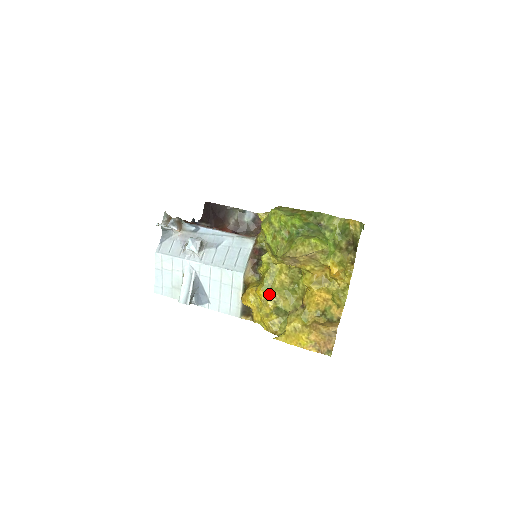
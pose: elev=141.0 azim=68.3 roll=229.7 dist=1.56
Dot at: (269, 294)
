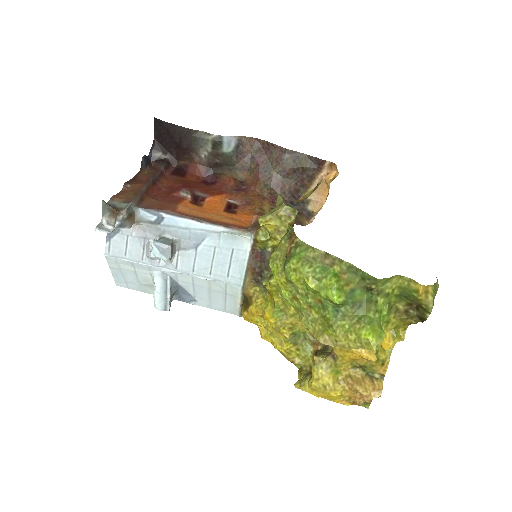
Dot at: (282, 322)
